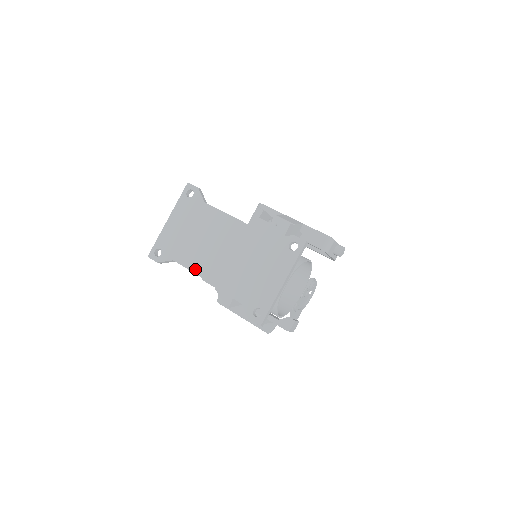
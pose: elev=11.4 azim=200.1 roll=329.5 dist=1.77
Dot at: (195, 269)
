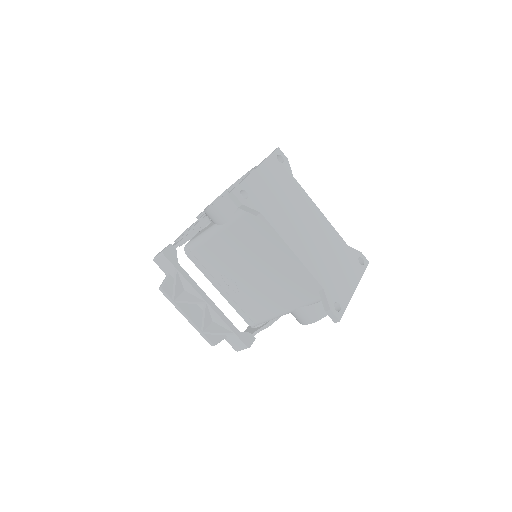
Dot at: (283, 235)
